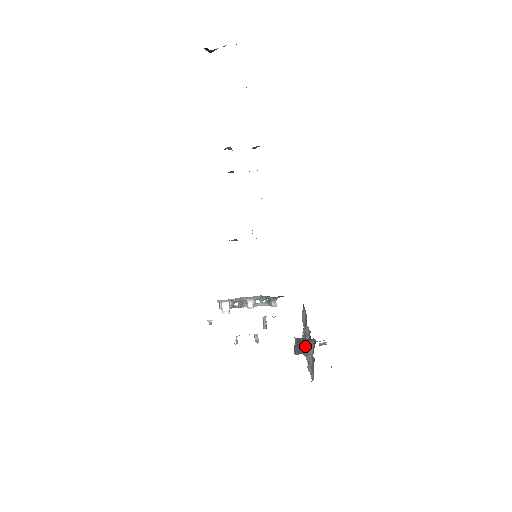
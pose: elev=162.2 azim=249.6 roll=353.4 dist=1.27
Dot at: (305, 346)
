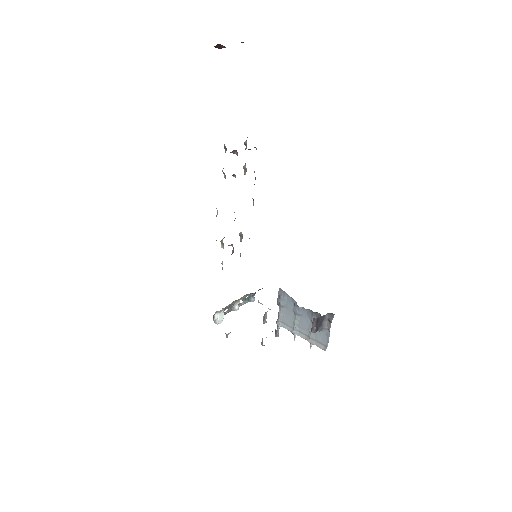
Dot at: (321, 322)
